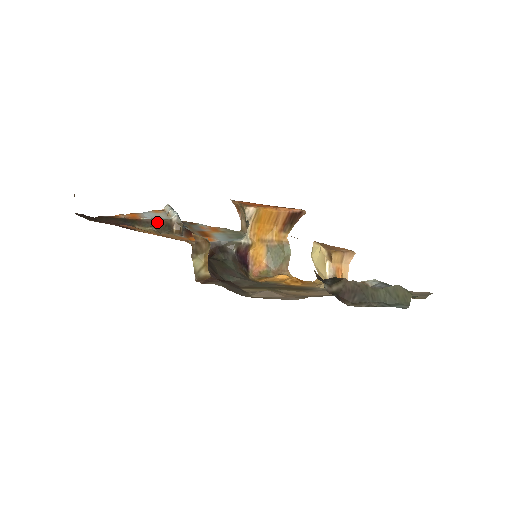
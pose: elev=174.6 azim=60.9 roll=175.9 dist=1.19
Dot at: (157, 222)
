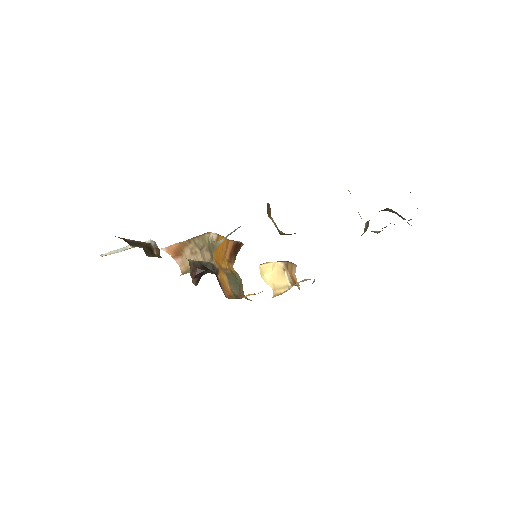
Dot at: (142, 243)
